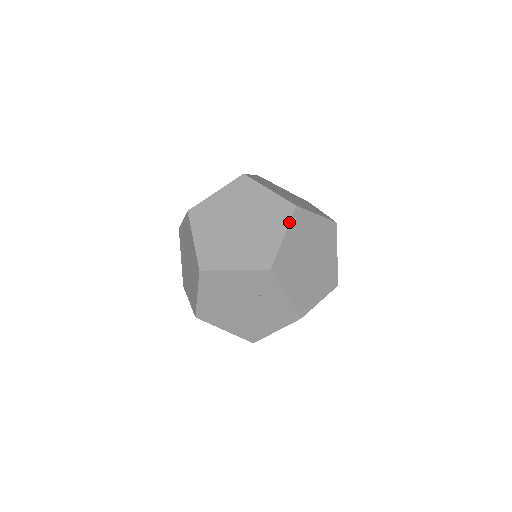
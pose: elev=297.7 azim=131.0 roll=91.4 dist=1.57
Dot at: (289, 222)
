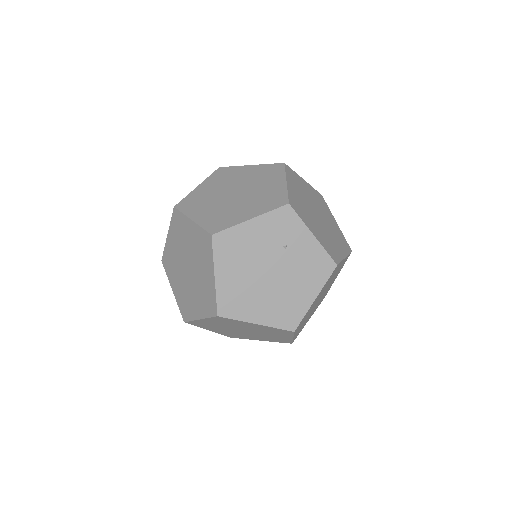
Dot at: (285, 173)
